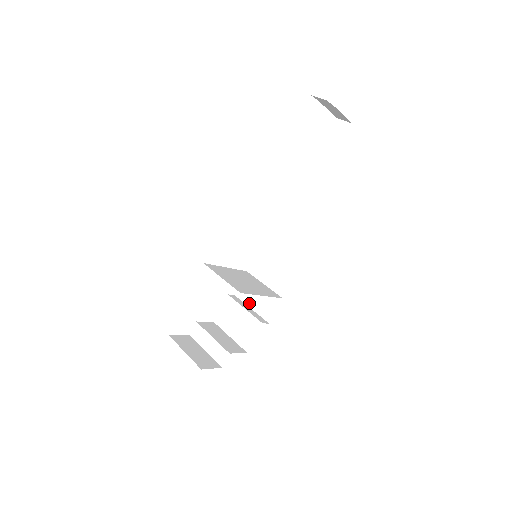
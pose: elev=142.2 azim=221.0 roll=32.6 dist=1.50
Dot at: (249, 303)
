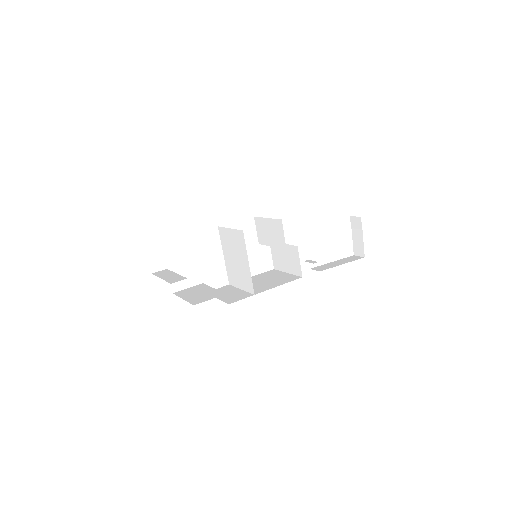
Dot at: occluded
